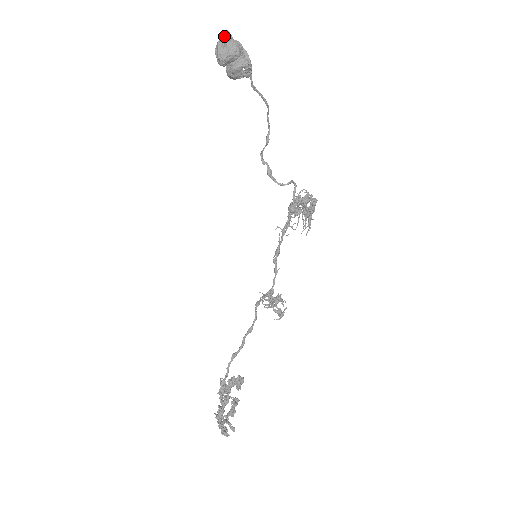
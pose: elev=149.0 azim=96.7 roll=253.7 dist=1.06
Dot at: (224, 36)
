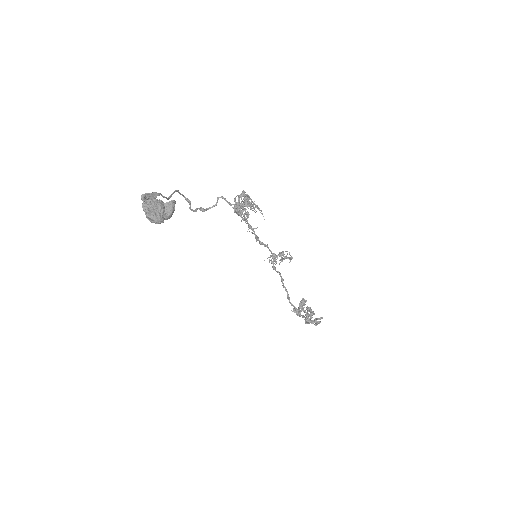
Dot at: (148, 210)
